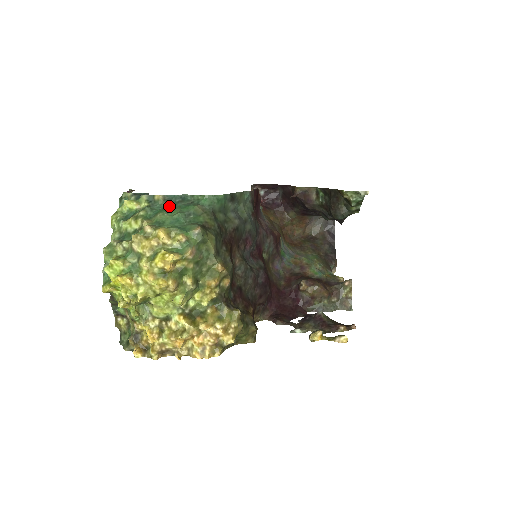
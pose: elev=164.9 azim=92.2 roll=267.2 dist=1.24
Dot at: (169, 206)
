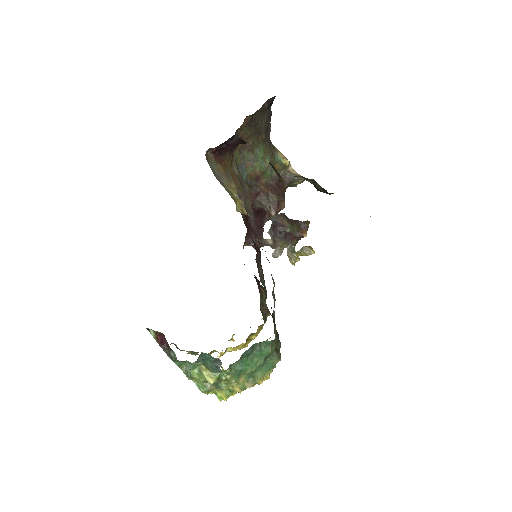
Dot at: (246, 359)
